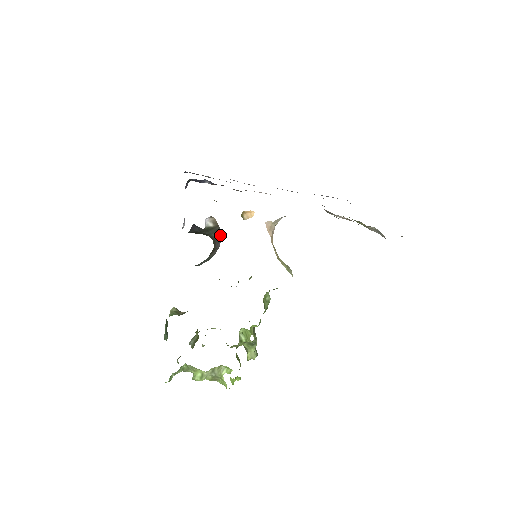
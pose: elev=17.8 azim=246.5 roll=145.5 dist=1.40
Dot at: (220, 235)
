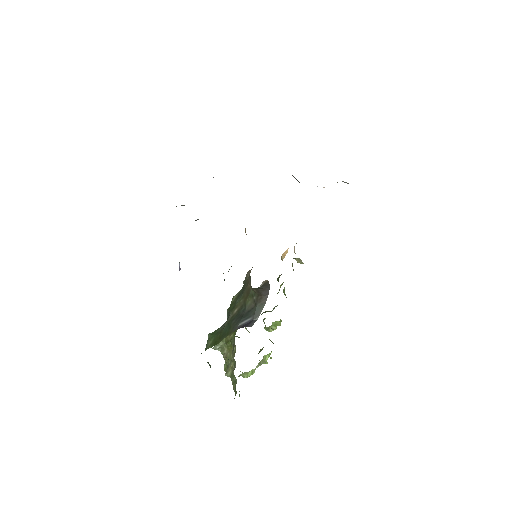
Dot at: (269, 287)
